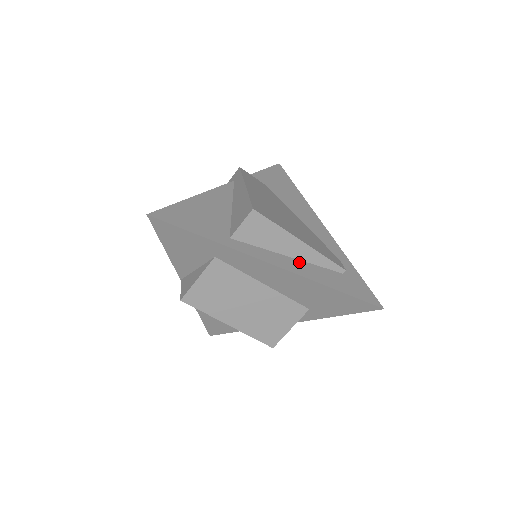
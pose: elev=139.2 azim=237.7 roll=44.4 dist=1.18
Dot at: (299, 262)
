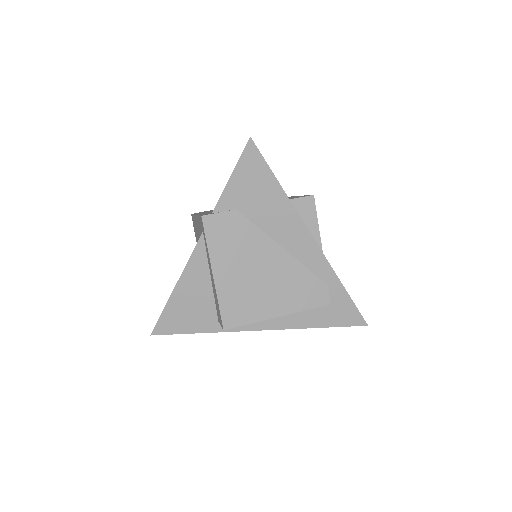
Dot at: occluded
